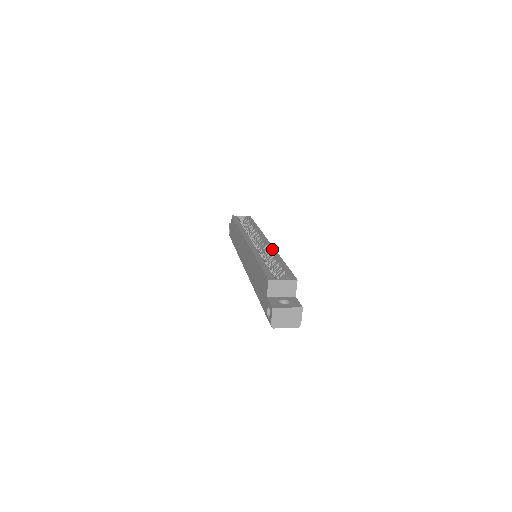
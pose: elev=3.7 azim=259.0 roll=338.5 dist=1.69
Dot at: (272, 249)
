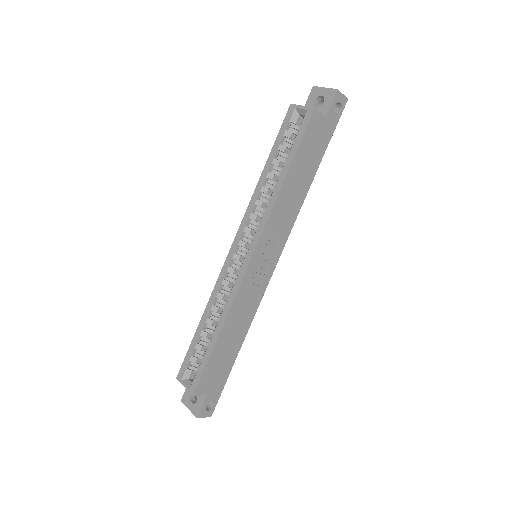
Dot at: (232, 295)
